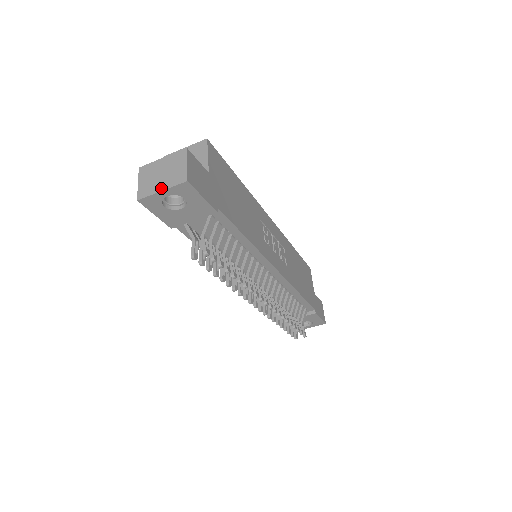
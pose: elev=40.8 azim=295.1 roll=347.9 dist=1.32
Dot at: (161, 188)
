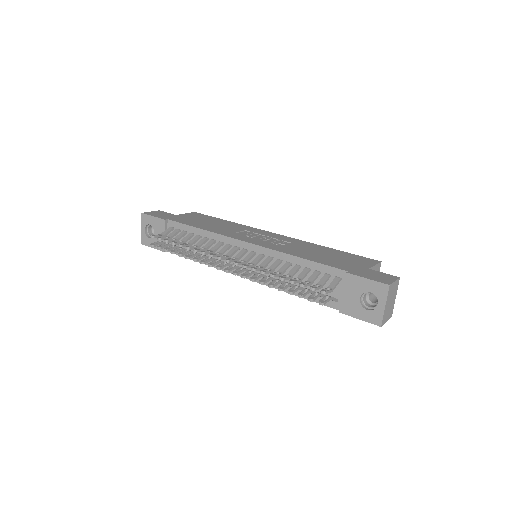
Dot at: (142, 229)
